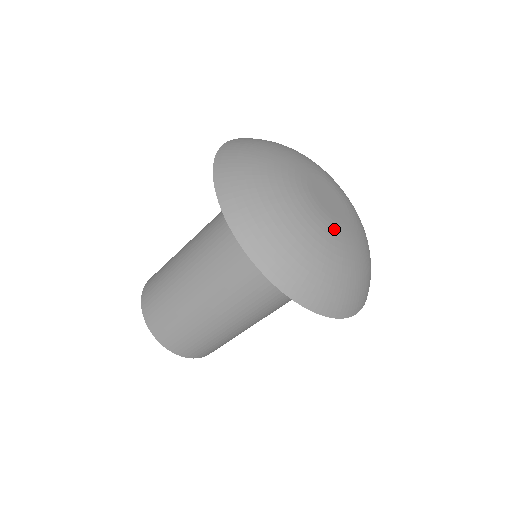
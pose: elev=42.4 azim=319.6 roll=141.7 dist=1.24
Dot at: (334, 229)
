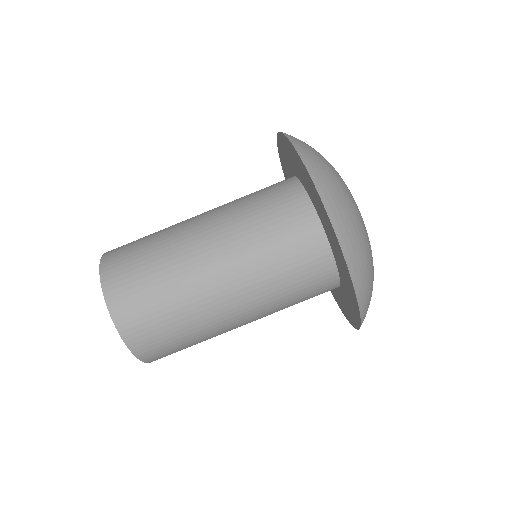
Dot at: occluded
